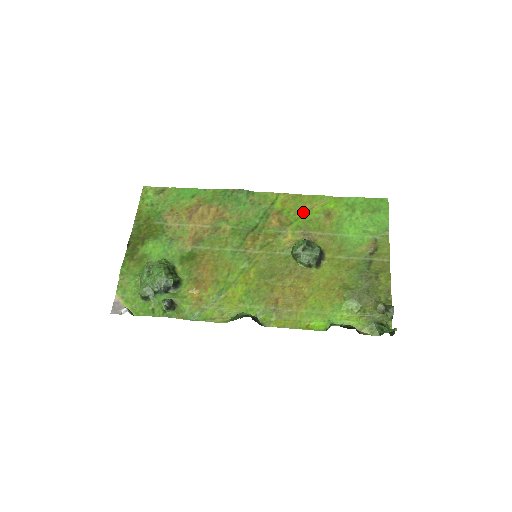
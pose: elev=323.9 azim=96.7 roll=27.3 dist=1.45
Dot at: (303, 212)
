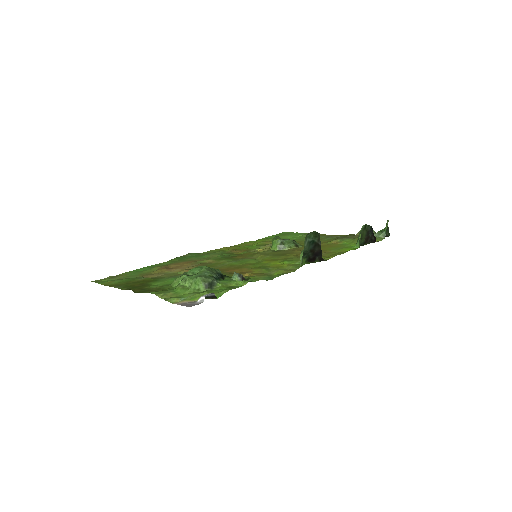
Dot at: (249, 246)
